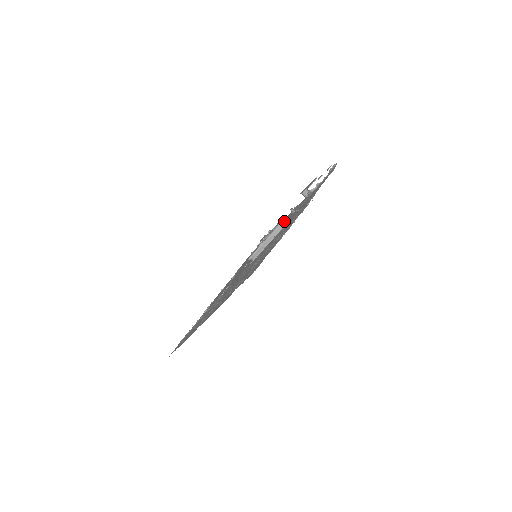
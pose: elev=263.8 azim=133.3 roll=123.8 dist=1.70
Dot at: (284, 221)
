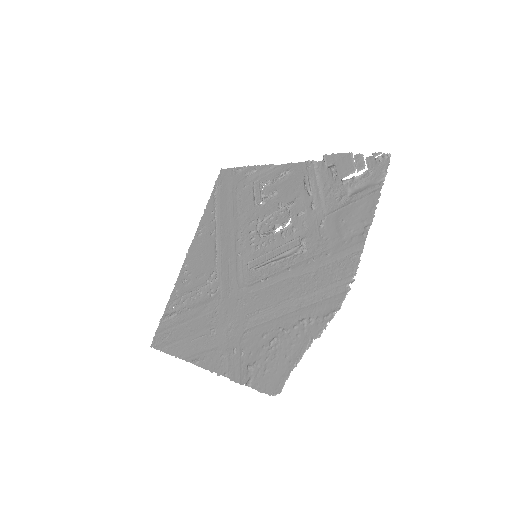
Dot at: (297, 215)
